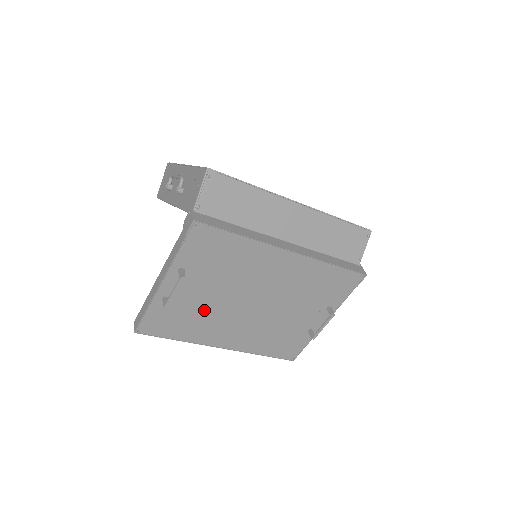
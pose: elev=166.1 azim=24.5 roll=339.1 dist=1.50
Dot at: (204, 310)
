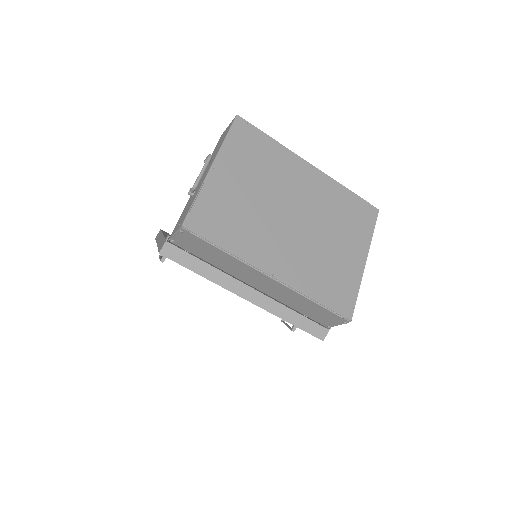
Dot at: occluded
